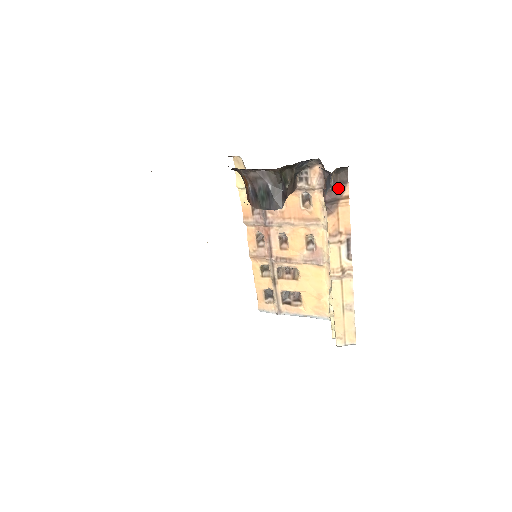
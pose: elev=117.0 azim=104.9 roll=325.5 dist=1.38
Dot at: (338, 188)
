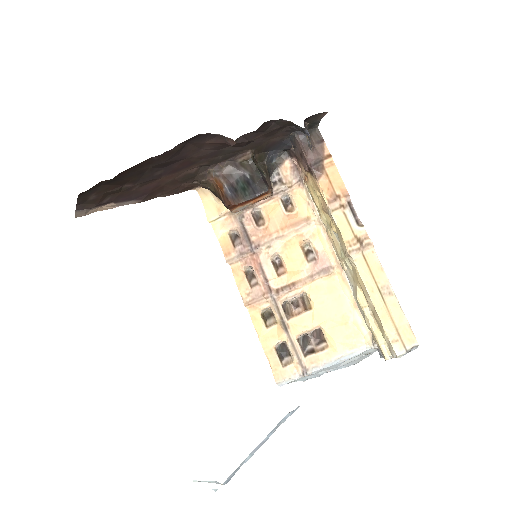
Dot at: (317, 149)
